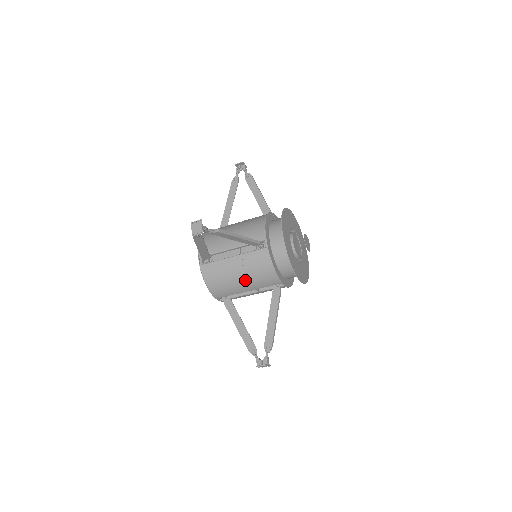
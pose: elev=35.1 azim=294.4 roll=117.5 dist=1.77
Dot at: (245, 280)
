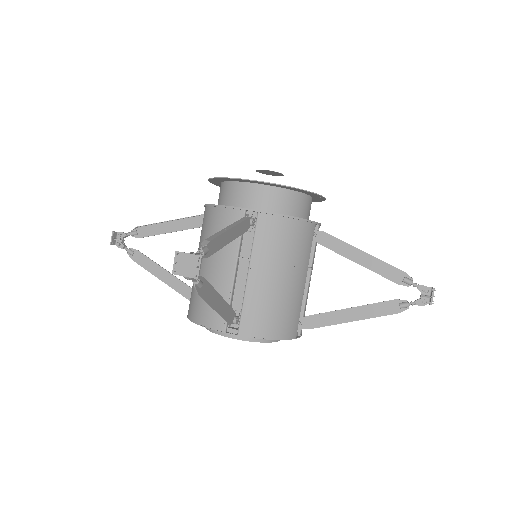
Dot at: (290, 273)
